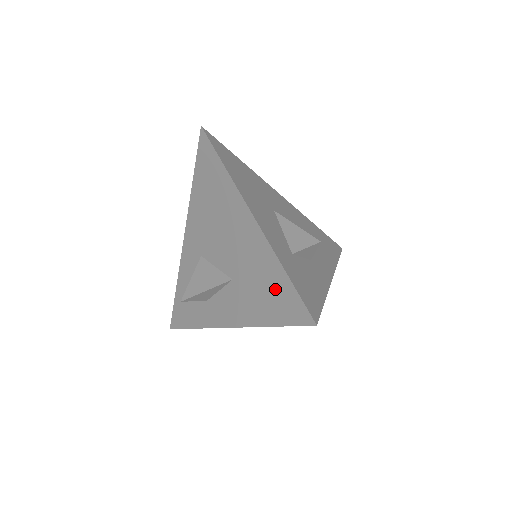
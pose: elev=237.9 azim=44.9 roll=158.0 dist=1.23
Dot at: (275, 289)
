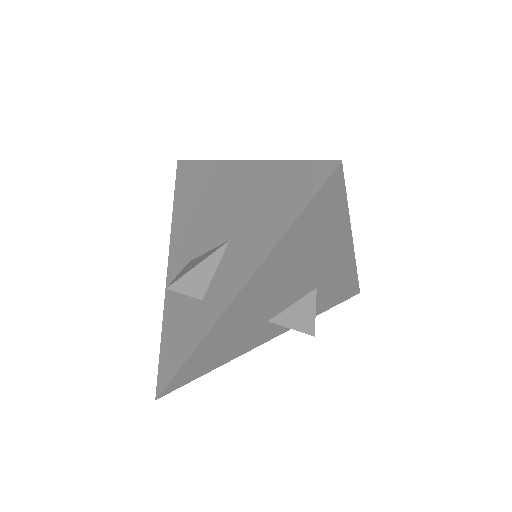
Dot at: (281, 188)
